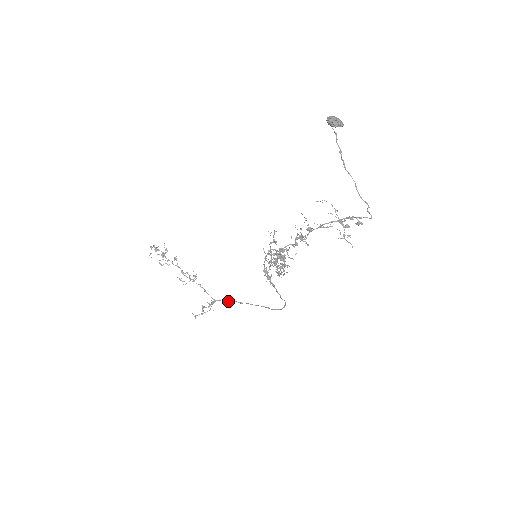
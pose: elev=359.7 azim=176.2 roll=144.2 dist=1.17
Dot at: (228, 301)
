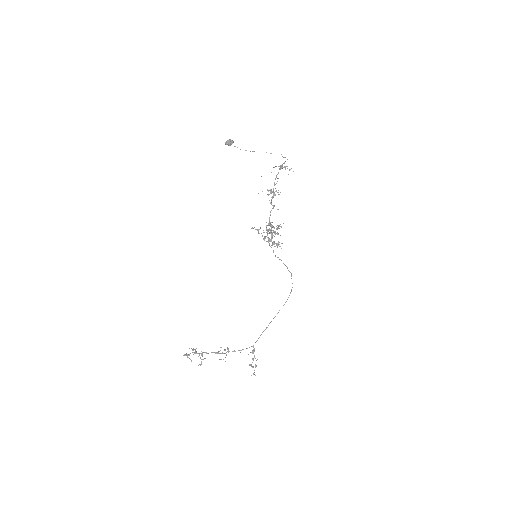
Dot at: occluded
